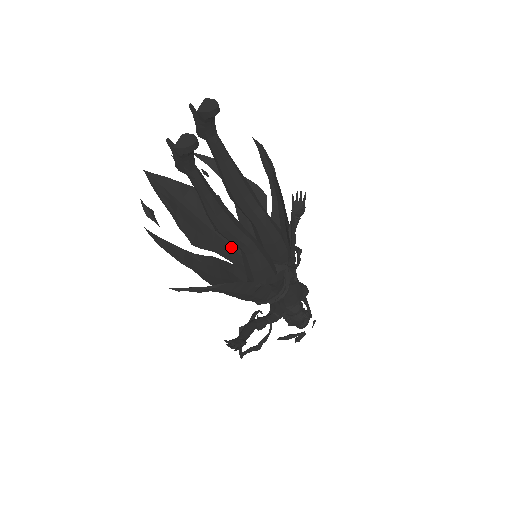
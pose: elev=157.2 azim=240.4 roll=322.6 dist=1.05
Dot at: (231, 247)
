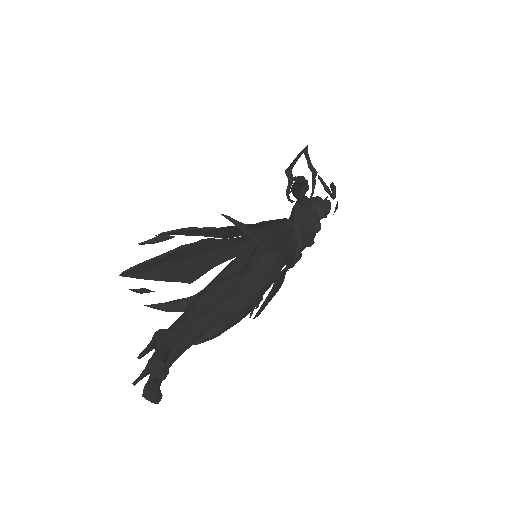
Dot at: (230, 246)
